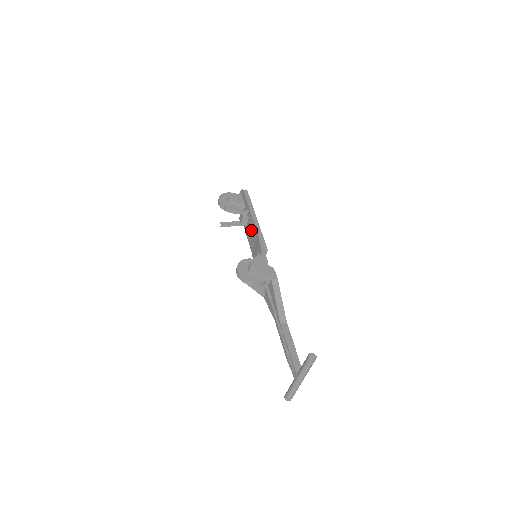
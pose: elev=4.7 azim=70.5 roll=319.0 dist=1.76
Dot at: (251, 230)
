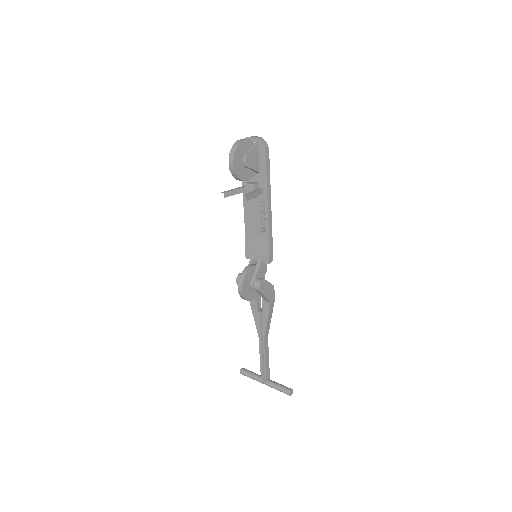
Dot at: (258, 215)
